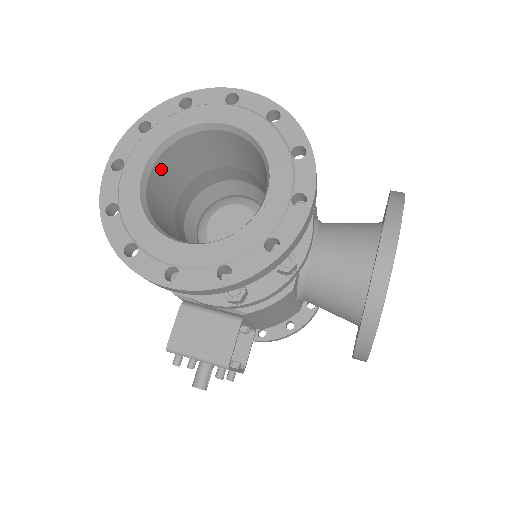
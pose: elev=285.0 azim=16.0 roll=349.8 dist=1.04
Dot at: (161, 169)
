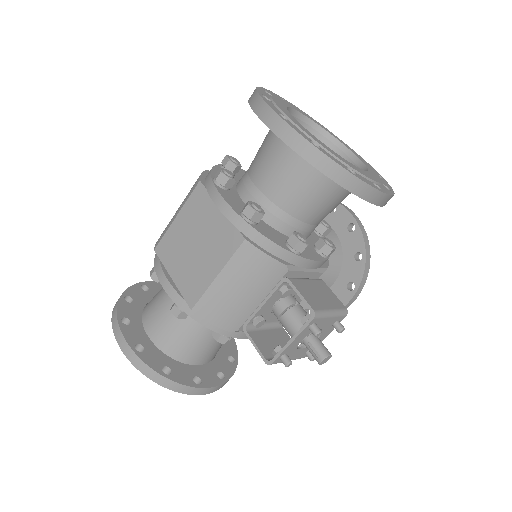
Dot at: occluded
